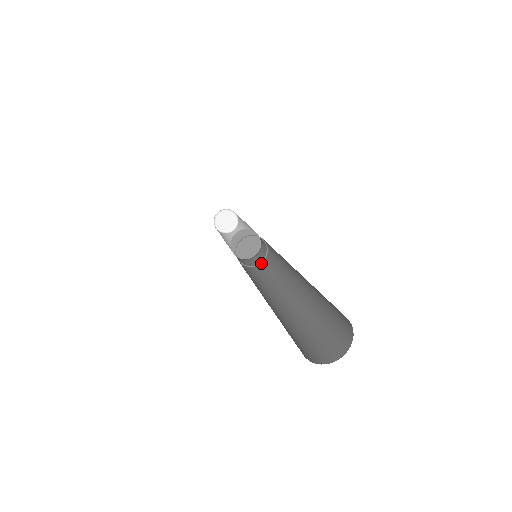
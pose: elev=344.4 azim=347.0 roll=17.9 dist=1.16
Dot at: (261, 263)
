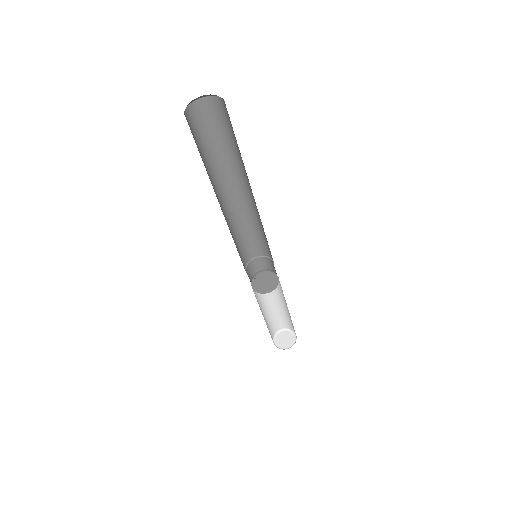
Dot at: occluded
